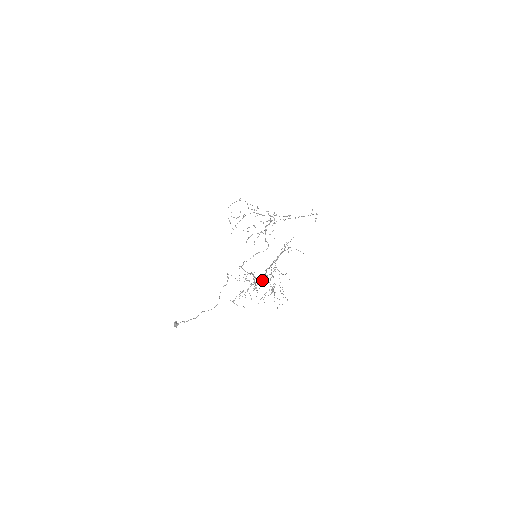
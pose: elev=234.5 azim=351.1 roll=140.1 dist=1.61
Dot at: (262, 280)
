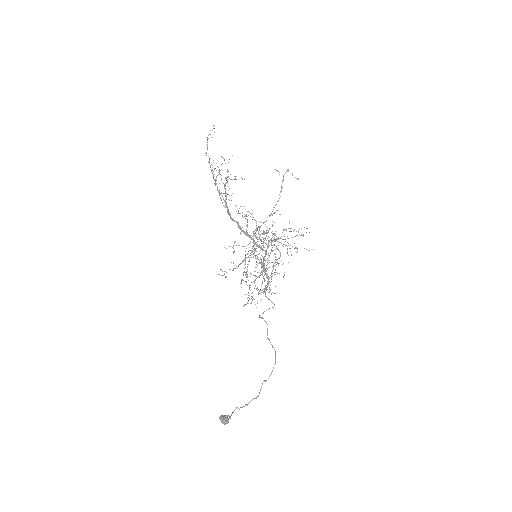
Dot at: occluded
